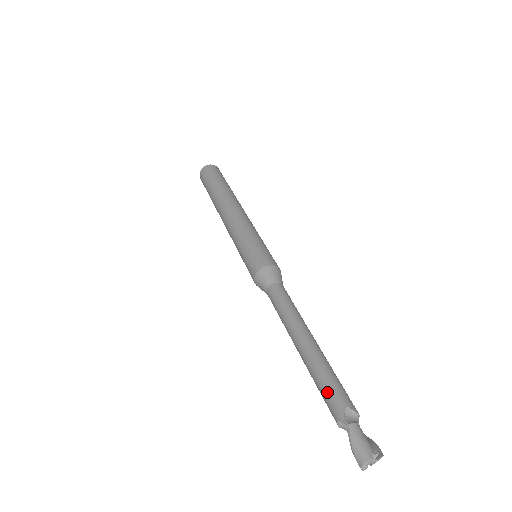
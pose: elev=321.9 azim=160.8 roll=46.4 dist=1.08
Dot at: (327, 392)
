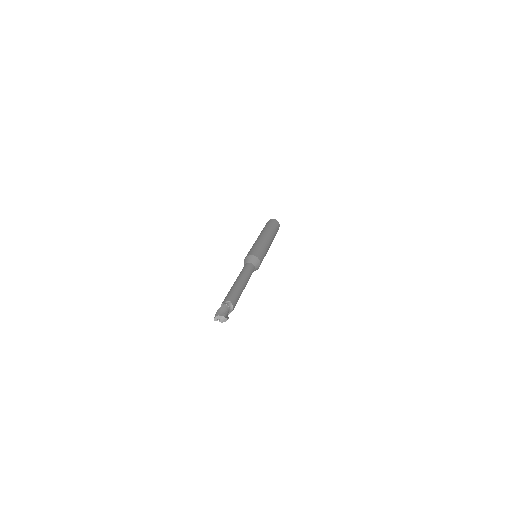
Dot at: (228, 295)
